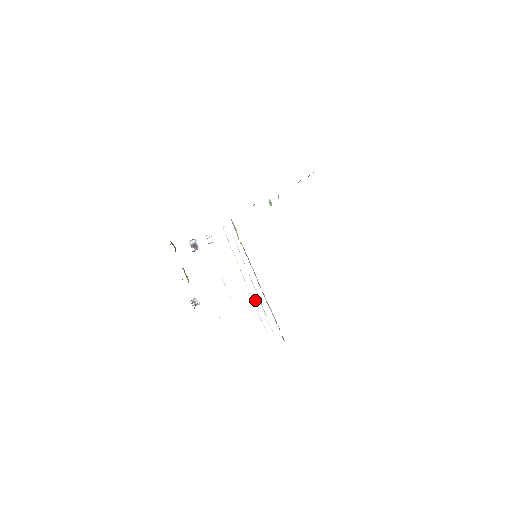
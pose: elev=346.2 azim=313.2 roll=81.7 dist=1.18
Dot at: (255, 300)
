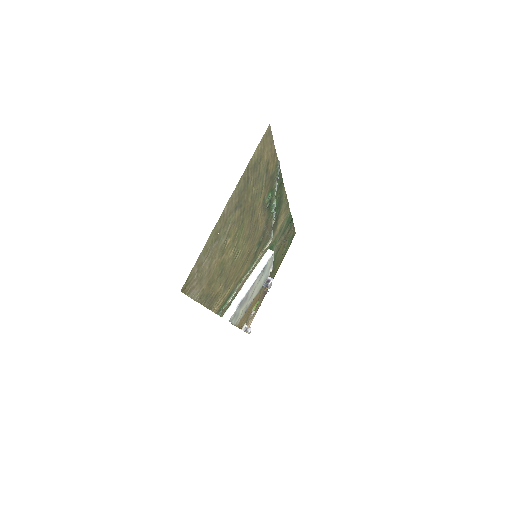
Dot at: (241, 294)
